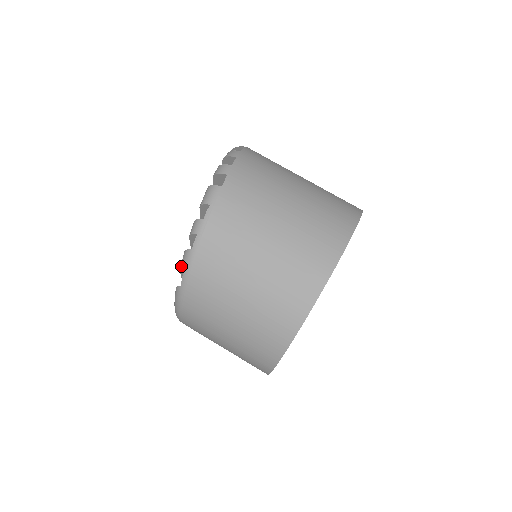
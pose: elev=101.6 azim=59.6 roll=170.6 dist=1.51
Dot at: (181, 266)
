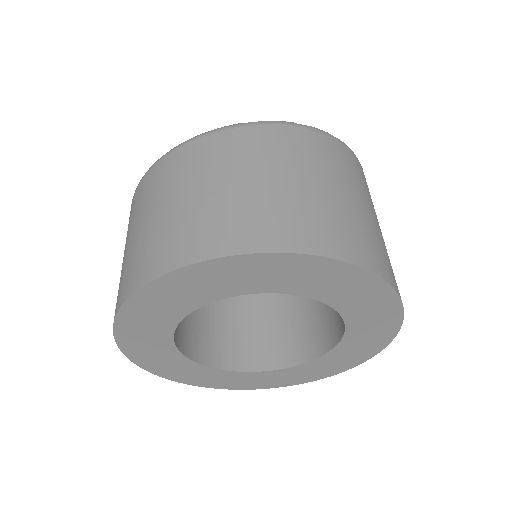
Dot at: occluded
